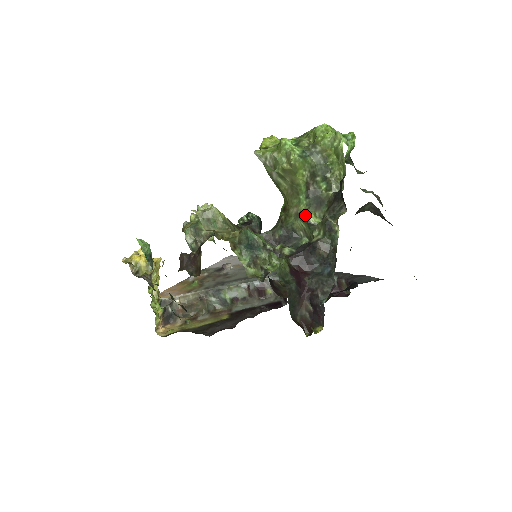
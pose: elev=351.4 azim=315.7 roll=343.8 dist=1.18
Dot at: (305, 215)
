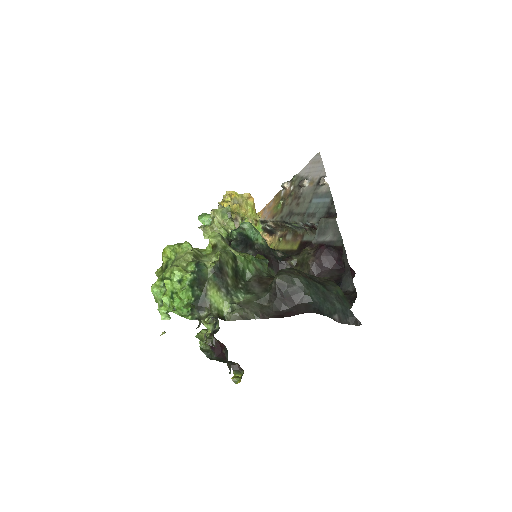
Dot at: (201, 321)
